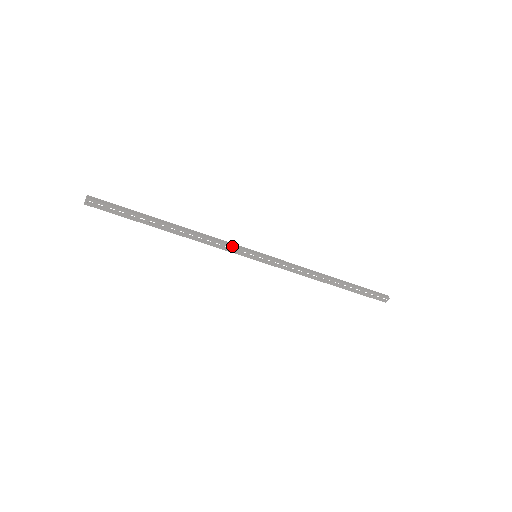
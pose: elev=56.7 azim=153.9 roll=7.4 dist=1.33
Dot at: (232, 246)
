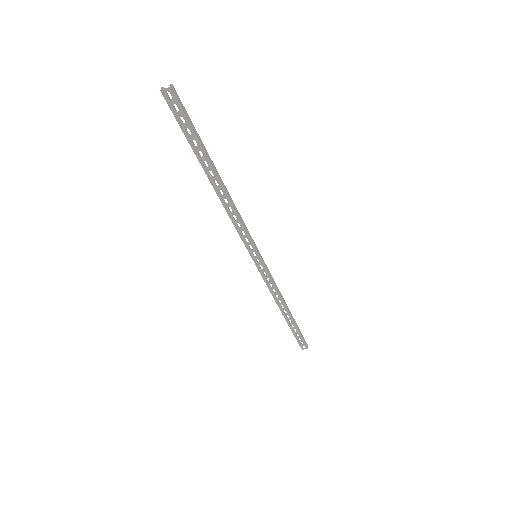
Dot at: (248, 235)
